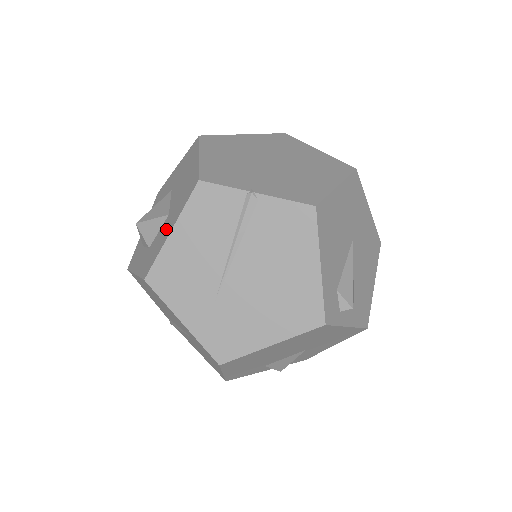
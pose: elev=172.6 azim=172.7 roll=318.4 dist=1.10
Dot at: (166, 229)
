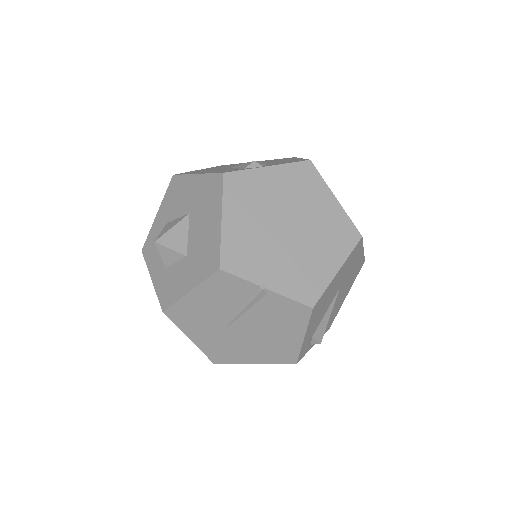
Dot at: (184, 278)
